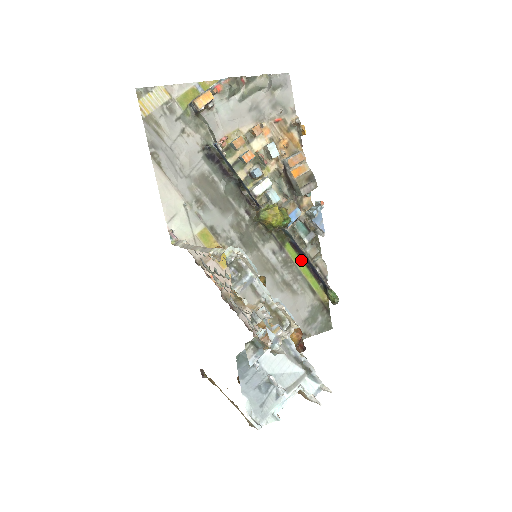
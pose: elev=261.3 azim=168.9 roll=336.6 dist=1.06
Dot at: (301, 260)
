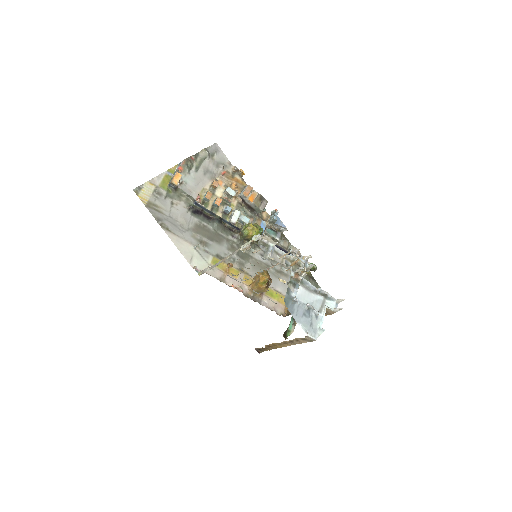
Dot at: occluded
